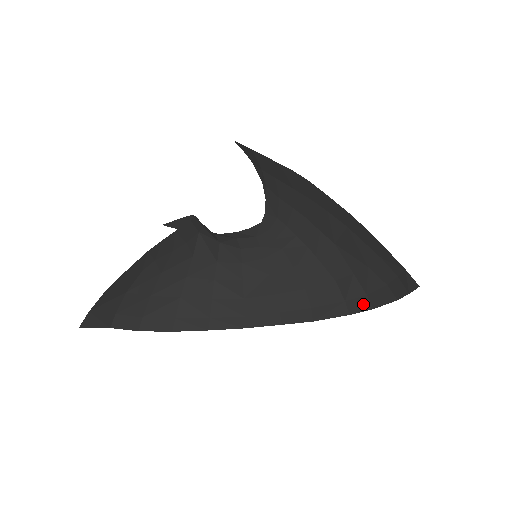
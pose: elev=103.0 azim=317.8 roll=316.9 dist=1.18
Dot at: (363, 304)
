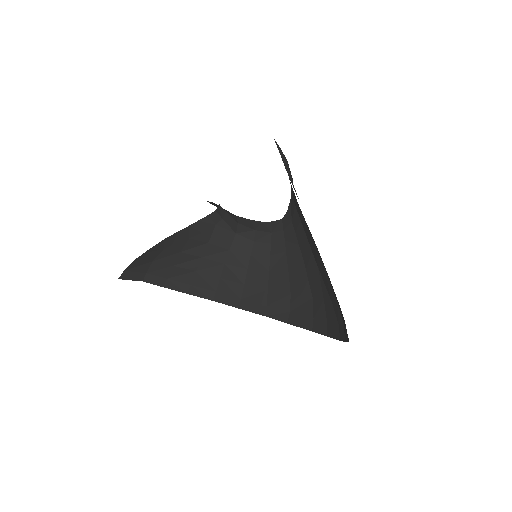
Dot at: (322, 328)
